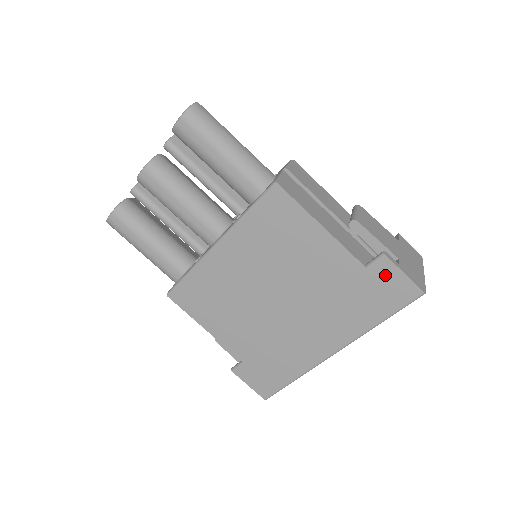
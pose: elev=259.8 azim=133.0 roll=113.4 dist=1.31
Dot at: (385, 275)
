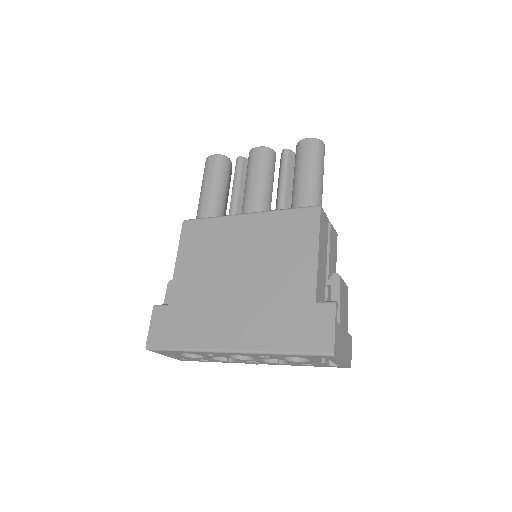
Dot at: (322, 318)
